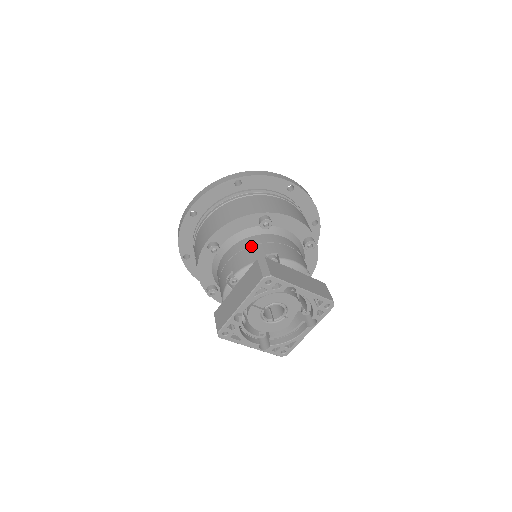
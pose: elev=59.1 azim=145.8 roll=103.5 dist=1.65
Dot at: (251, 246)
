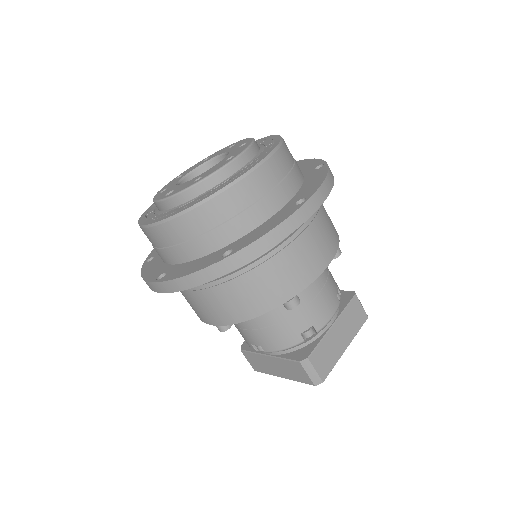
Dot at: (277, 324)
